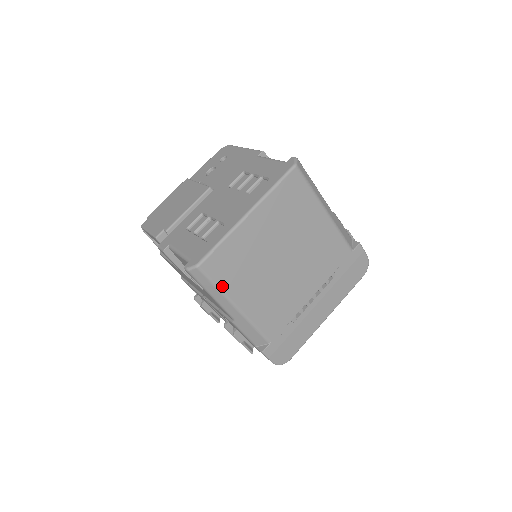
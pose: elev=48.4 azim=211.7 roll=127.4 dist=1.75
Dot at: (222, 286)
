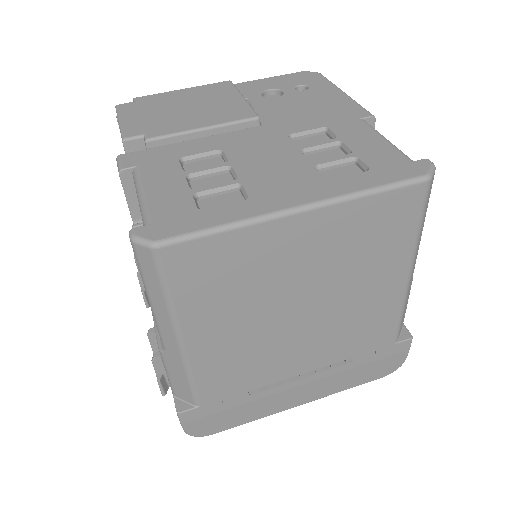
Dot at: (177, 299)
